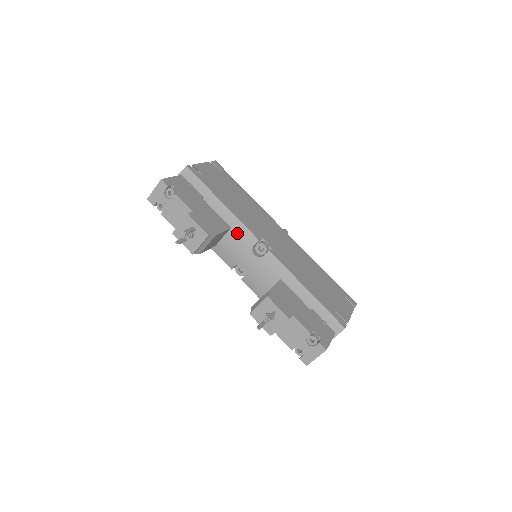
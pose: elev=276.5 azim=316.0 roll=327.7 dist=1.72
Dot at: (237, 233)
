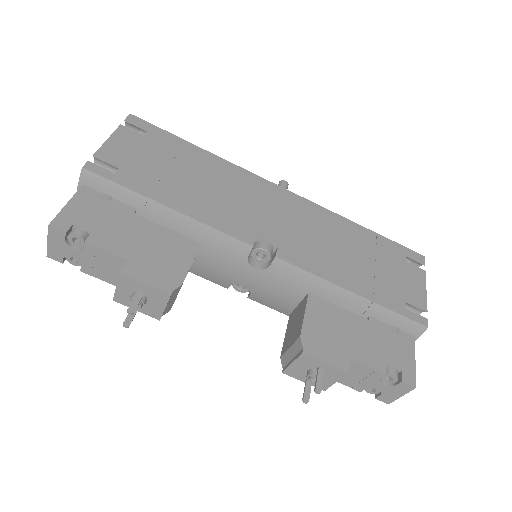
Dot at: (214, 246)
